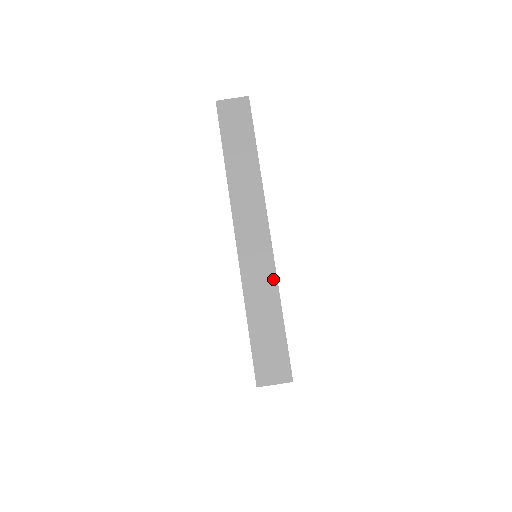
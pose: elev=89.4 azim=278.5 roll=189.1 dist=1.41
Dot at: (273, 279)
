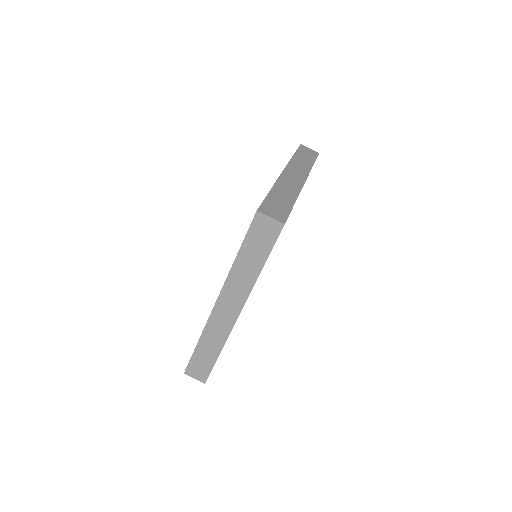
Dot at: (225, 338)
